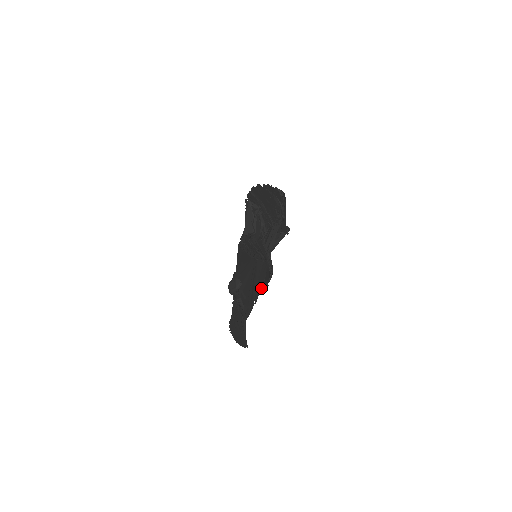
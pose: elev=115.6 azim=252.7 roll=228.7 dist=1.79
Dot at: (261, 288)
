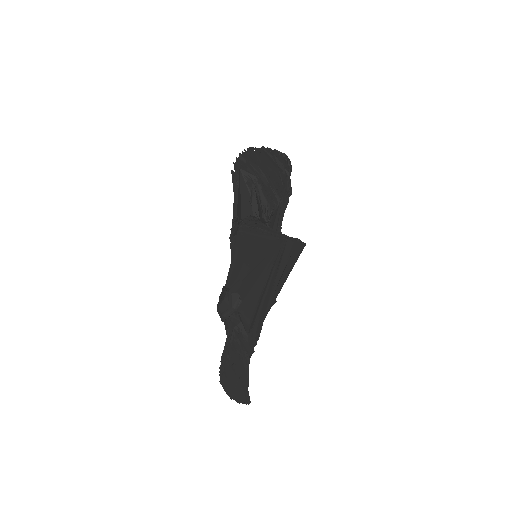
Dot at: occluded
